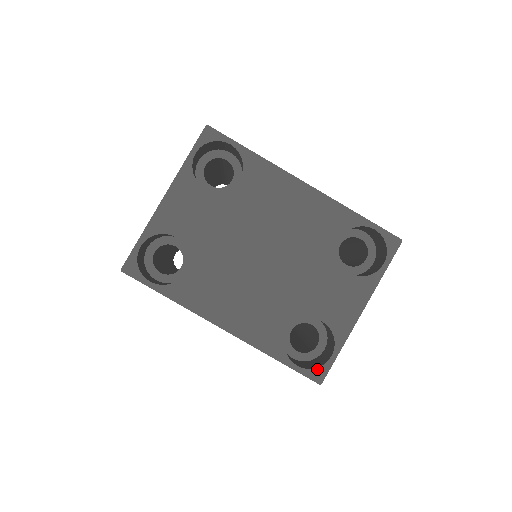
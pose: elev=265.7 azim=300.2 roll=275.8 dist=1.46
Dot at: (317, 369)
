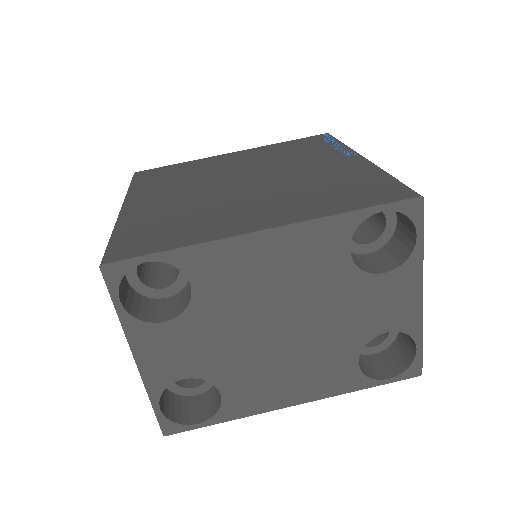
Dot at: (410, 368)
